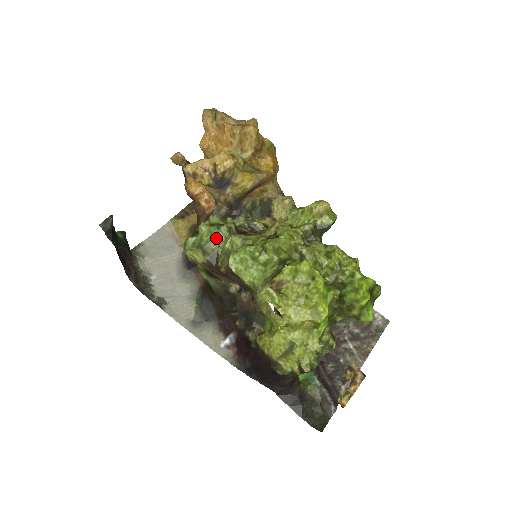
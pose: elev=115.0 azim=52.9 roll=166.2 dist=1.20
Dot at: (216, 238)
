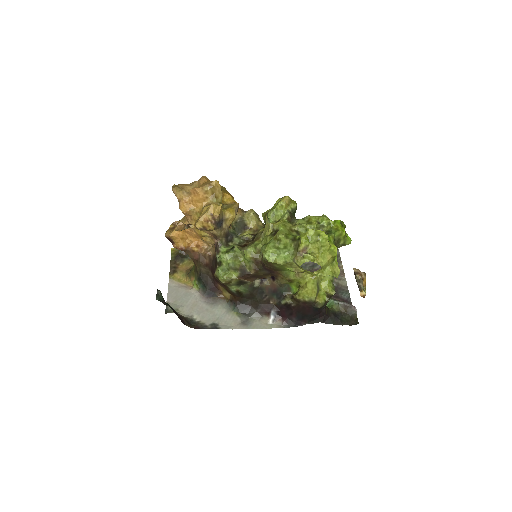
Dot at: (236, 257)
